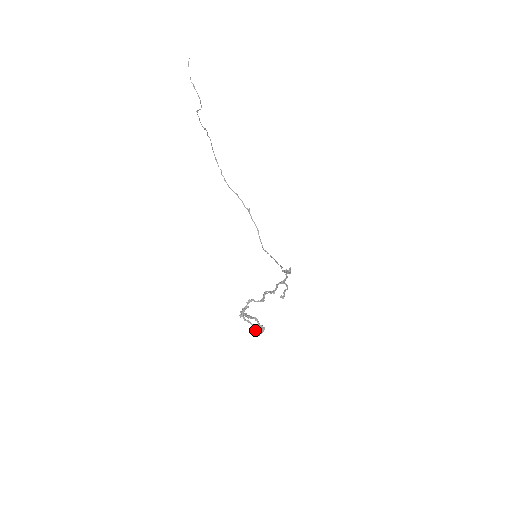
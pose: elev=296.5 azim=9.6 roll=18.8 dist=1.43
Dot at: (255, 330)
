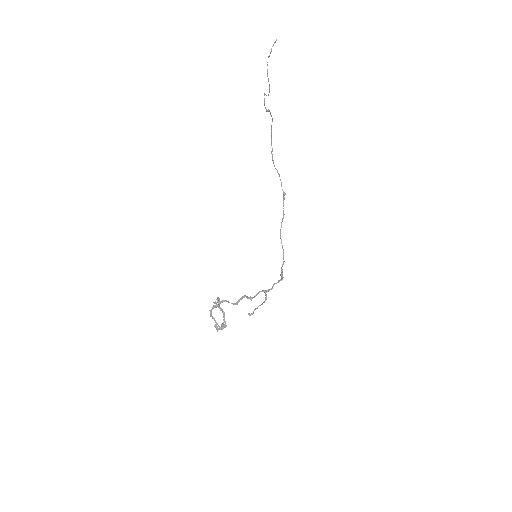
Dot at: (216, 327)
